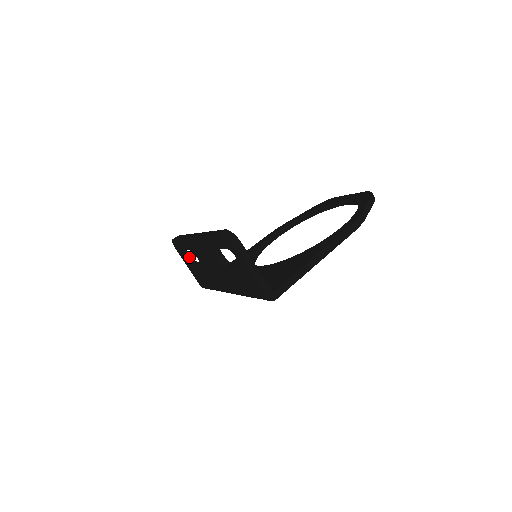
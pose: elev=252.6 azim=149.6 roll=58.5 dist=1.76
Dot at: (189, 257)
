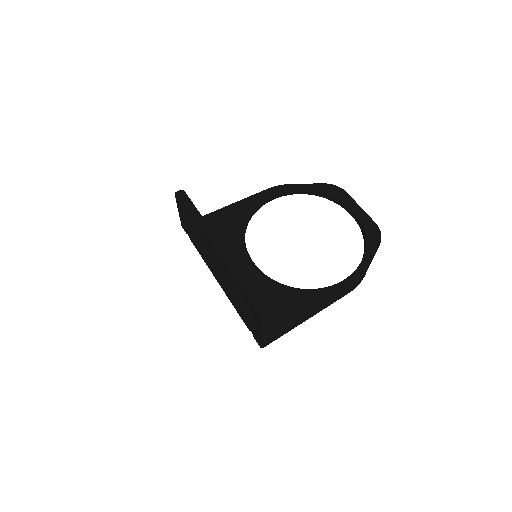
Dot at: occluded
